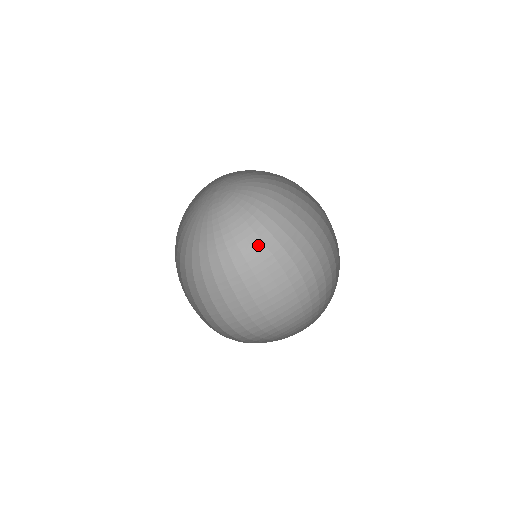
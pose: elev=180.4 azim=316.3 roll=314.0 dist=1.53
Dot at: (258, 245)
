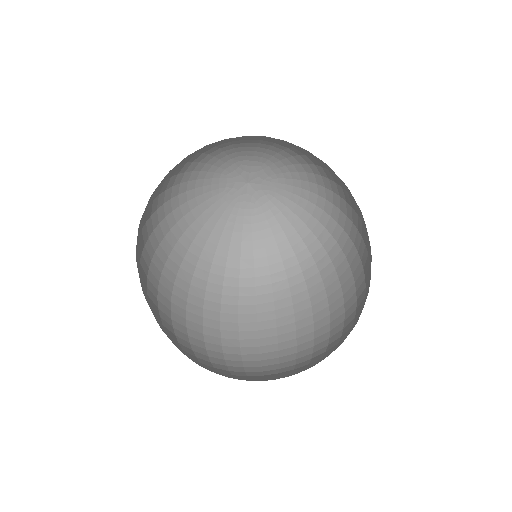
Dot at: (331, 246)
